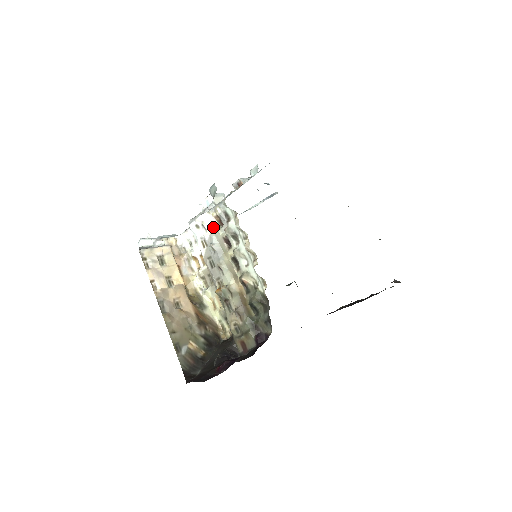
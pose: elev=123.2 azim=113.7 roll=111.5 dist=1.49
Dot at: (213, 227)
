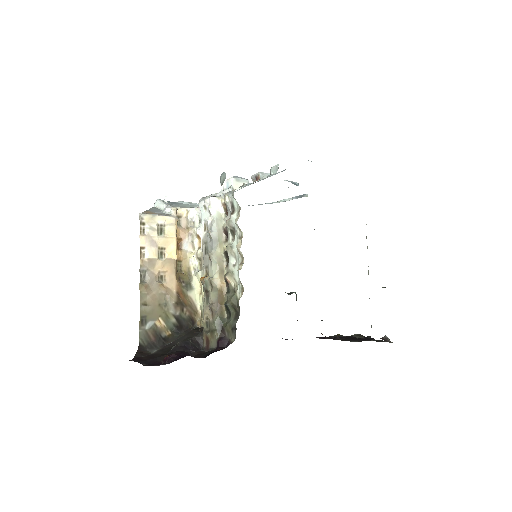
Dot at: (217, 214)
